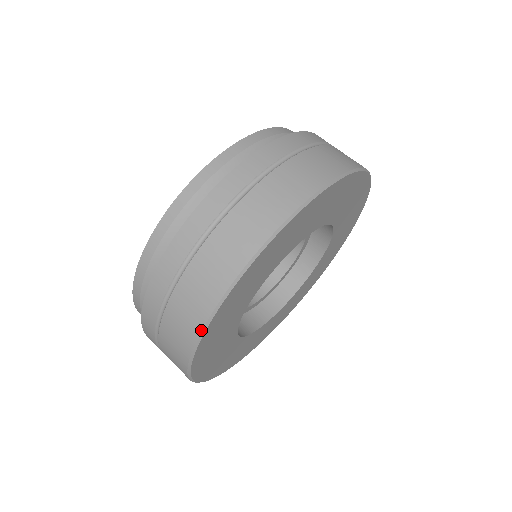
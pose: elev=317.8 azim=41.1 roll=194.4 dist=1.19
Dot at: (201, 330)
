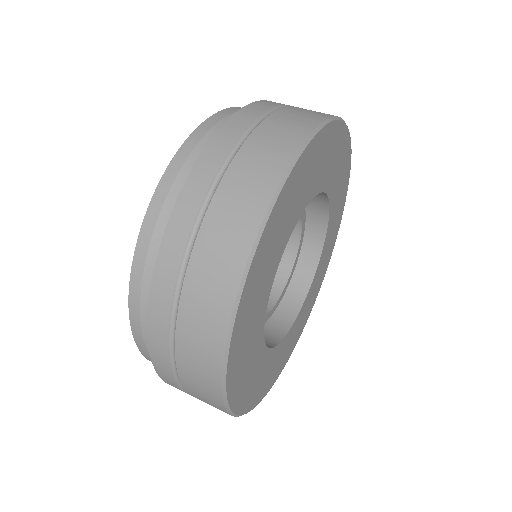
Dot at: (222, 362)
